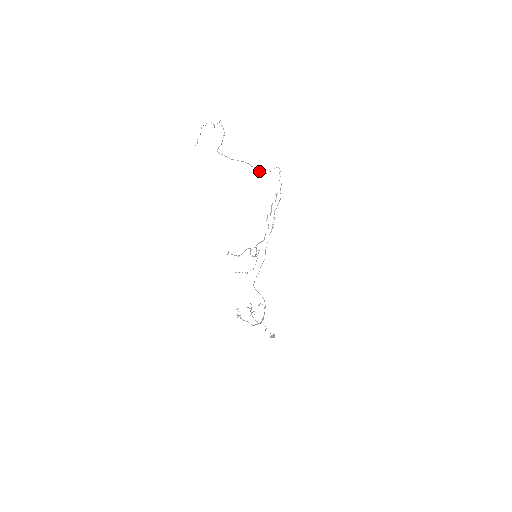
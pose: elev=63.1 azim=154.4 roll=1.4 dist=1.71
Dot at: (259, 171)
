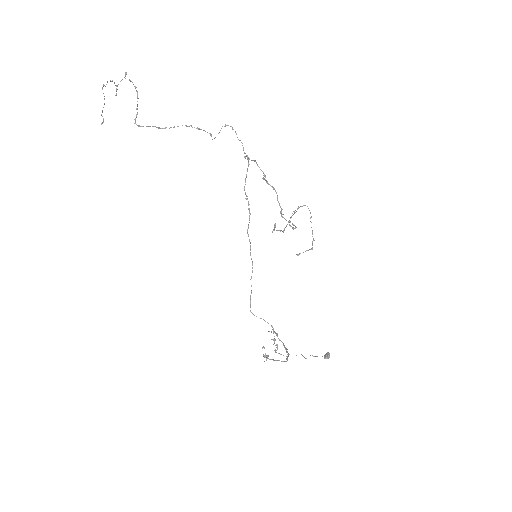
Dot at: (209, 133)
